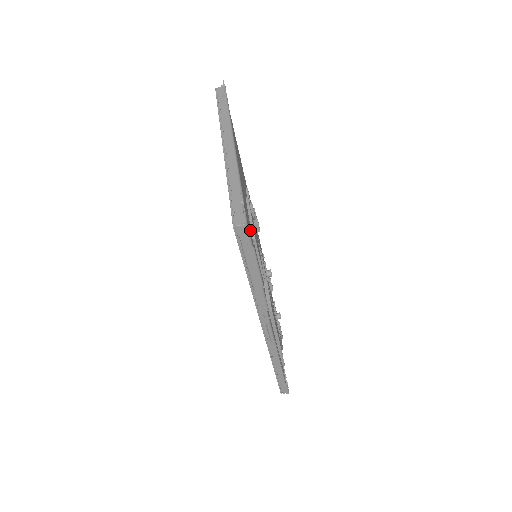
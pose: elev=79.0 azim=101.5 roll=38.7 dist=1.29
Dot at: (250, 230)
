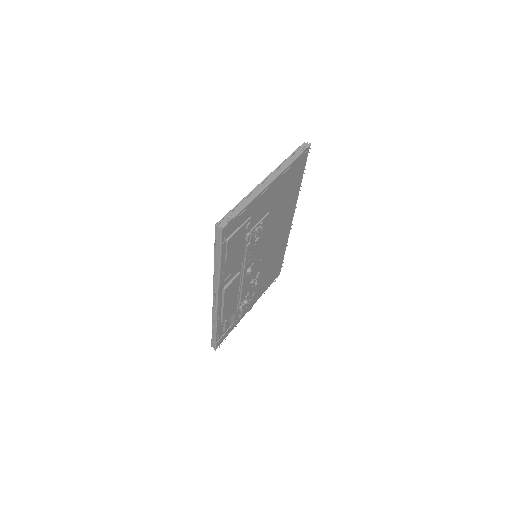
Dot at: occluded
